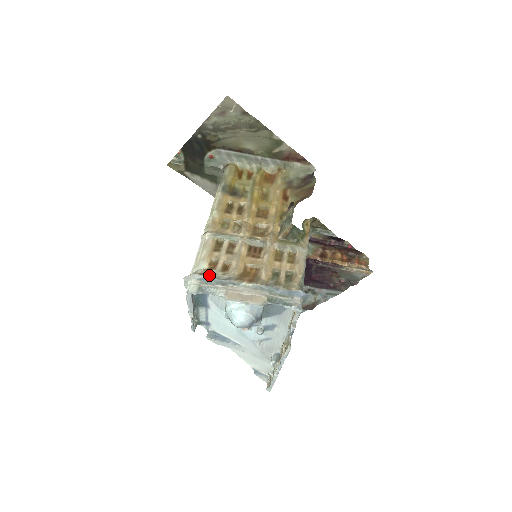
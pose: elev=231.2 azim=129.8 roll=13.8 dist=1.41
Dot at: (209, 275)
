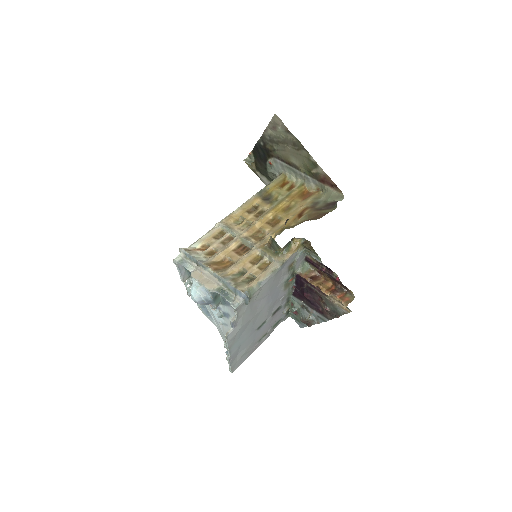
Dot at: (193, 253)
